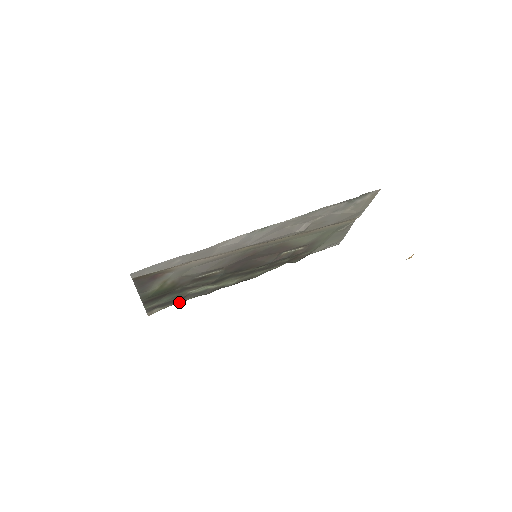
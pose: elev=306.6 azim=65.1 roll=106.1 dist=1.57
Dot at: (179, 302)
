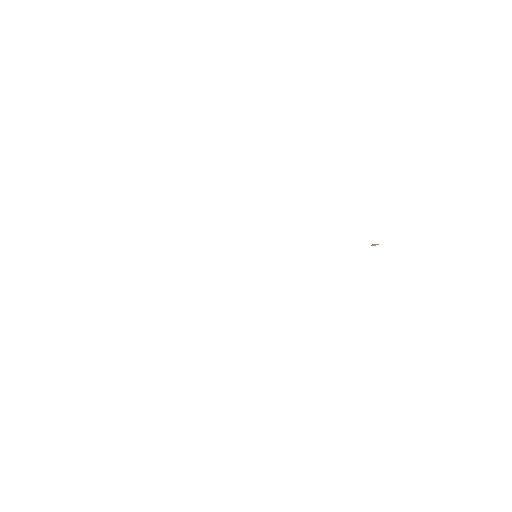
Dot at: occluded
